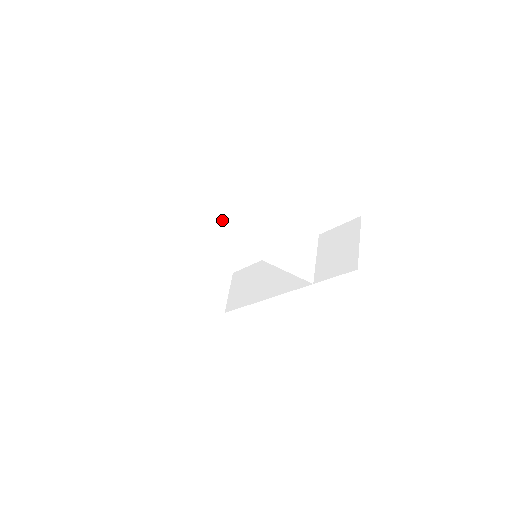
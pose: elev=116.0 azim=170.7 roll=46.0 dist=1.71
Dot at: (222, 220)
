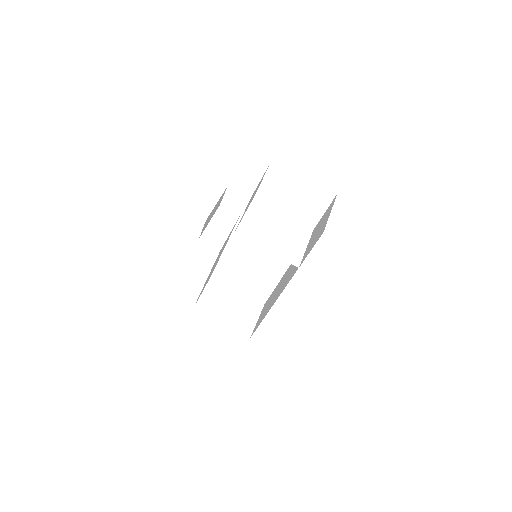
Dot at: (218, 217)
